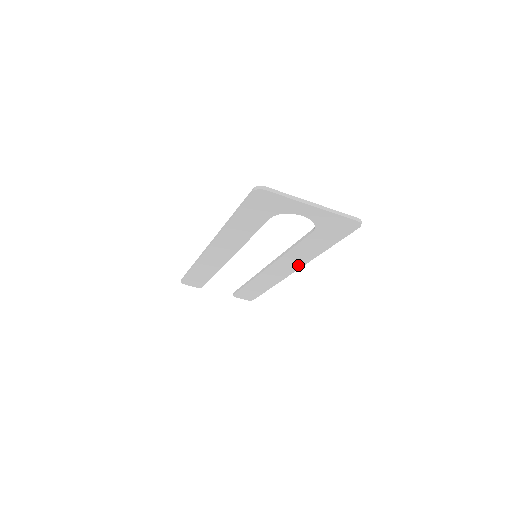
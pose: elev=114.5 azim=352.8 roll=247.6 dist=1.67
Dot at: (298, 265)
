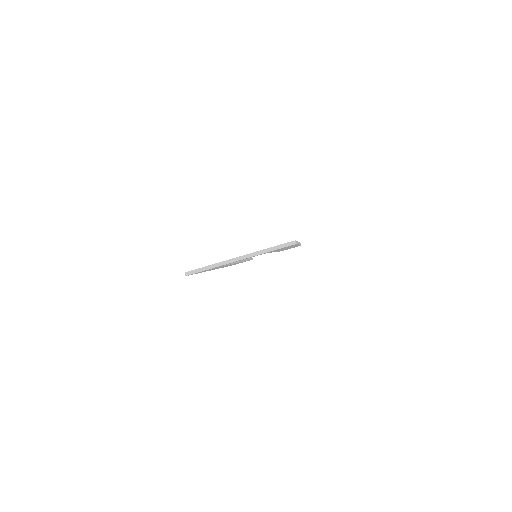
Dot at: occluded
